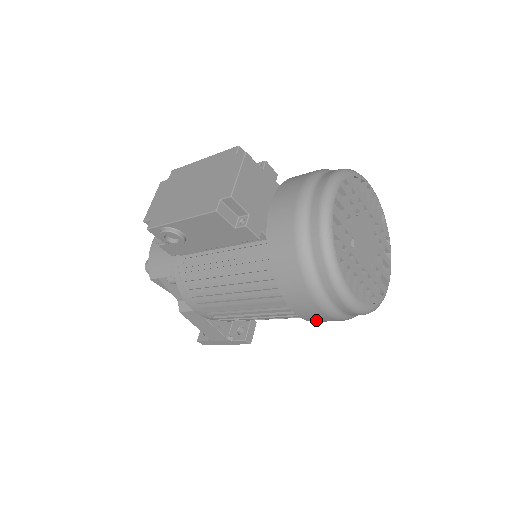
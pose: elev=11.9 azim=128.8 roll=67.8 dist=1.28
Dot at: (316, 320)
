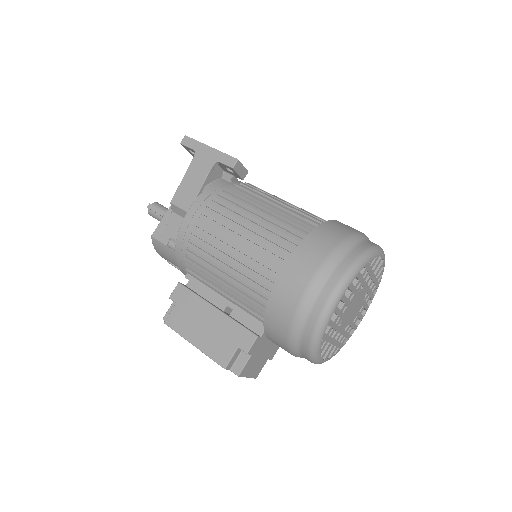
Dot at: occluded
